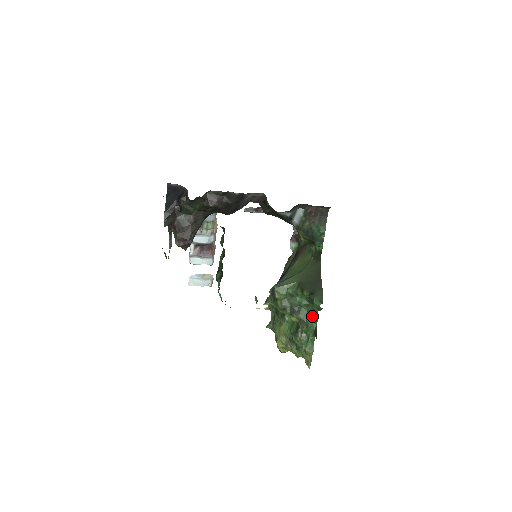
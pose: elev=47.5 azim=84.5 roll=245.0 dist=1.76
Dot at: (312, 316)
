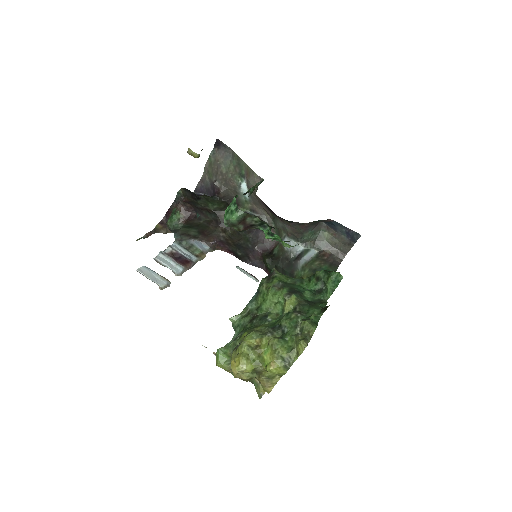
Dot at: (318, 303)
